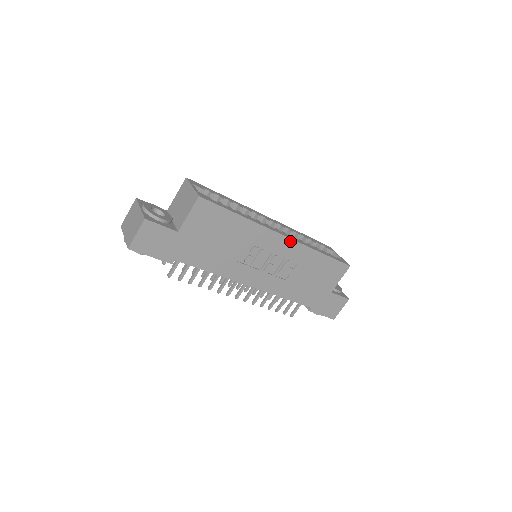
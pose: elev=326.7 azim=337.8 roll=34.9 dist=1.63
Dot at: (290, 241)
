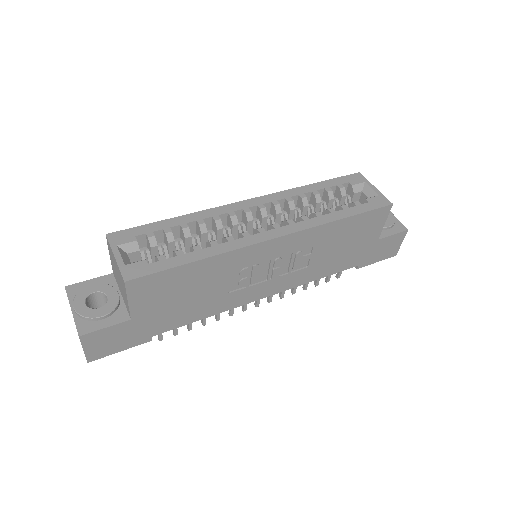
Dot at: (288, 237)
